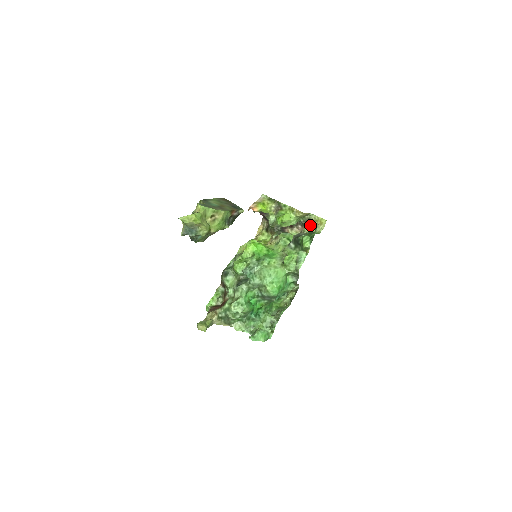
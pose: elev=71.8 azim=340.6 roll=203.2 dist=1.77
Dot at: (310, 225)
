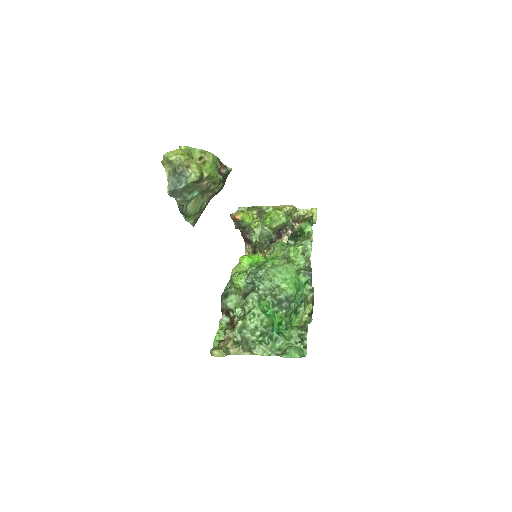
Dot at: occluded
